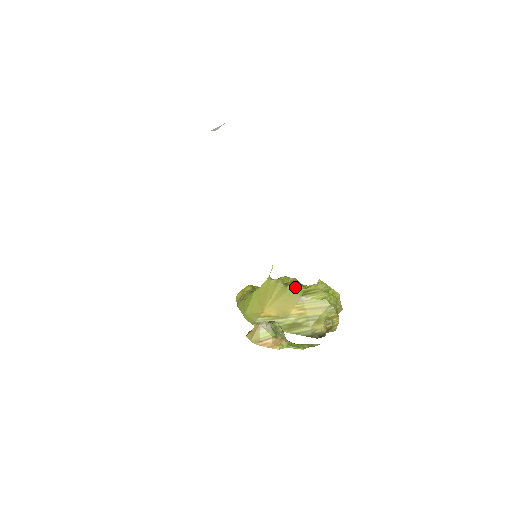
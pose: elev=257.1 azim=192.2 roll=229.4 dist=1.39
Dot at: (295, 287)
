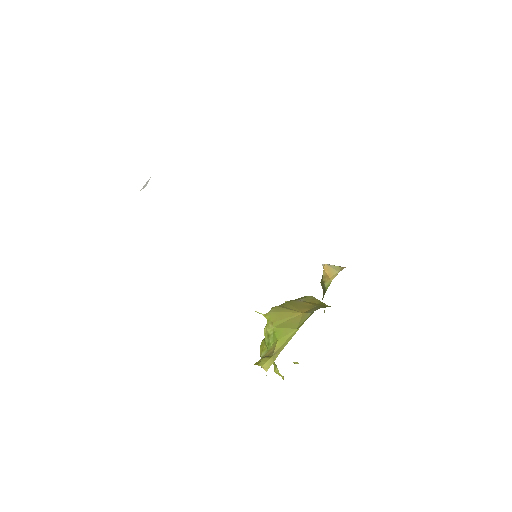
Dot at: occluded
